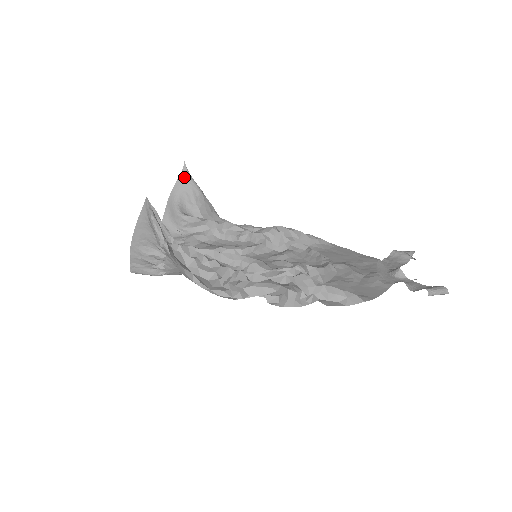
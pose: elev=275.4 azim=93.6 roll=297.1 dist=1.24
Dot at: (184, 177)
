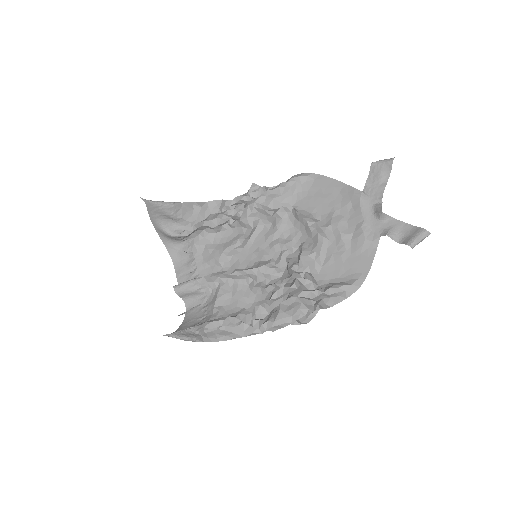
Dot at: (151, 207)
